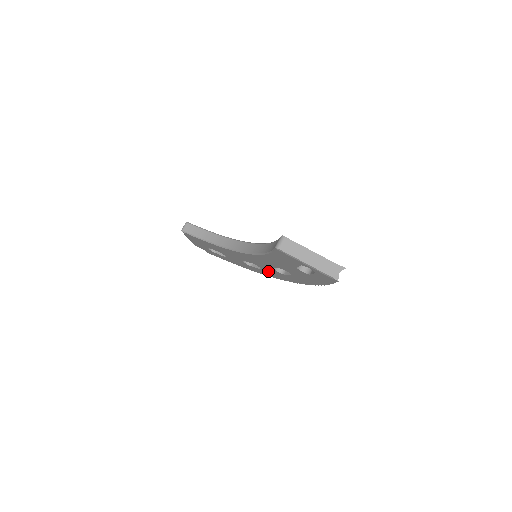
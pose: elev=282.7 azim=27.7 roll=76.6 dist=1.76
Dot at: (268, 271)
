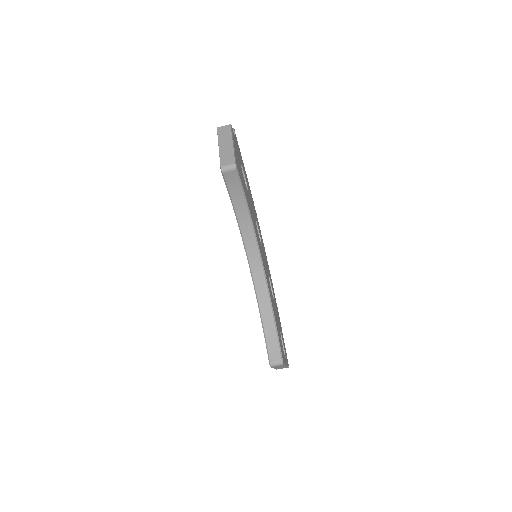
Dot at: occluded
